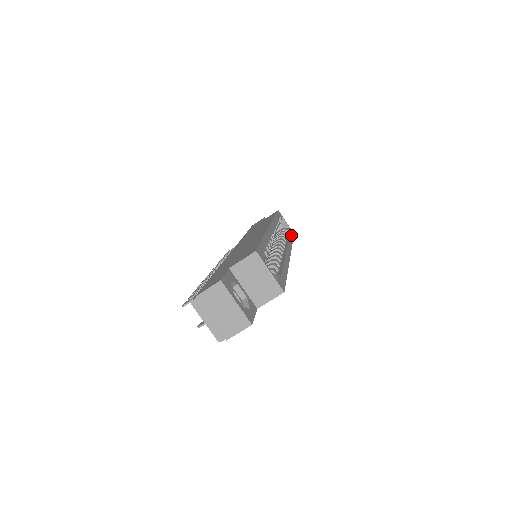
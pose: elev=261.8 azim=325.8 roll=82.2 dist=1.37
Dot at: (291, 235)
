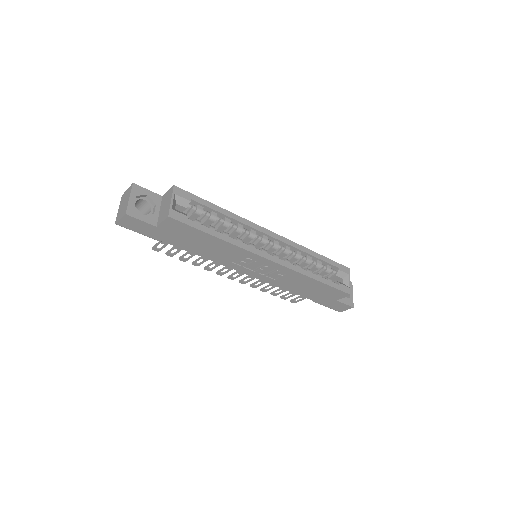
Dot at: (333, 283)
